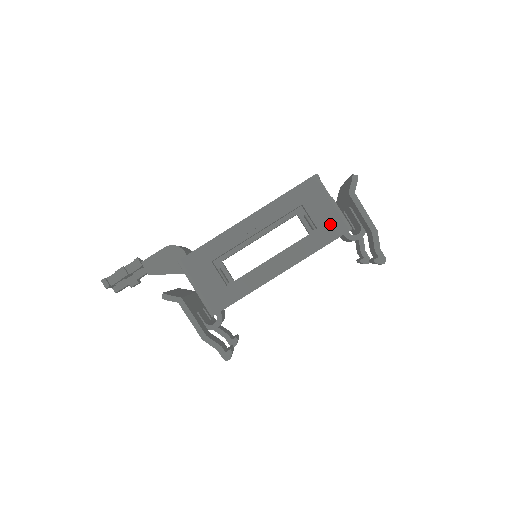
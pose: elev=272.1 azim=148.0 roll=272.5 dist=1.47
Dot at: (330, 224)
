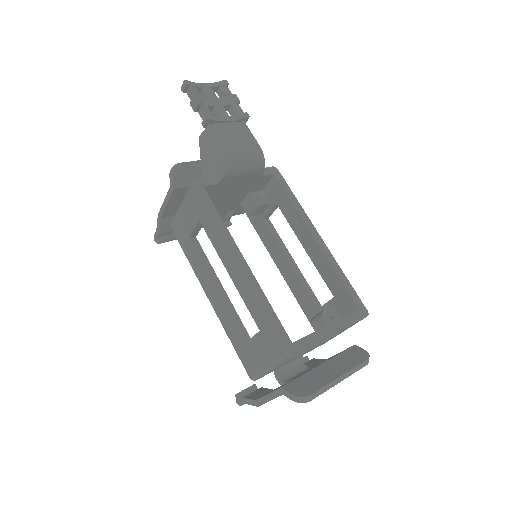
Dot at: (251, 358)
